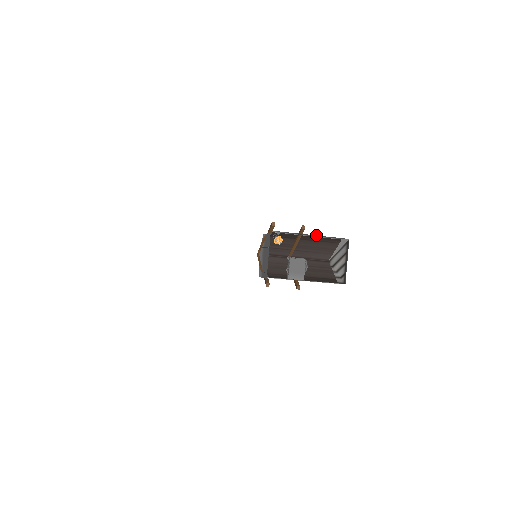
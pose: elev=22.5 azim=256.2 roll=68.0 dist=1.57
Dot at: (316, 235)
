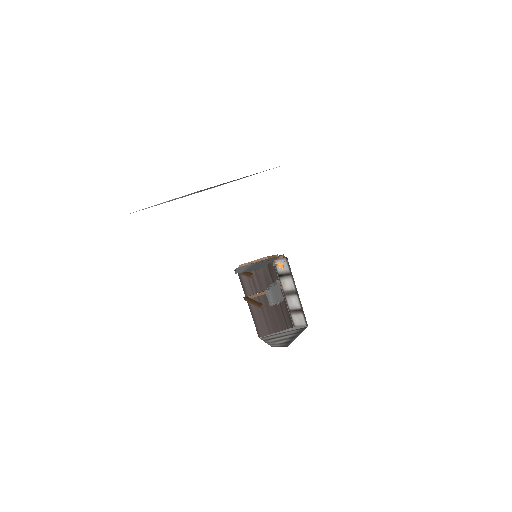
Dot at: (298, 295)
